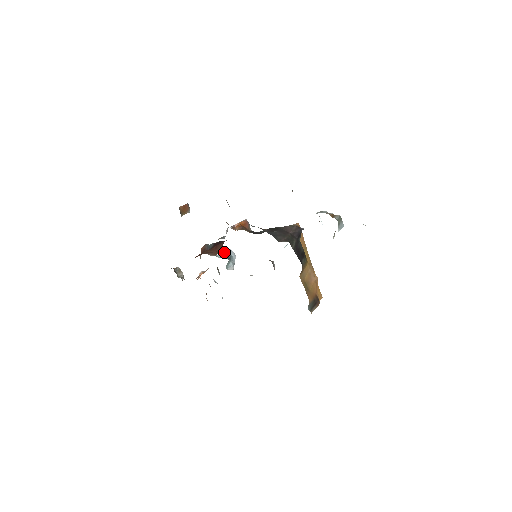
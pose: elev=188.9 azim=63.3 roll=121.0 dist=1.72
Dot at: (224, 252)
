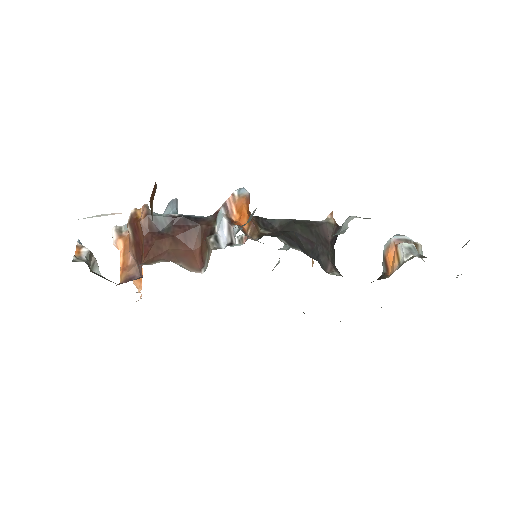
Dot at: (169, 210)
